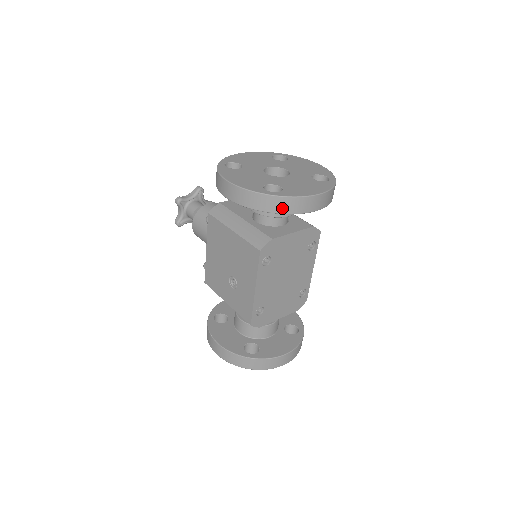
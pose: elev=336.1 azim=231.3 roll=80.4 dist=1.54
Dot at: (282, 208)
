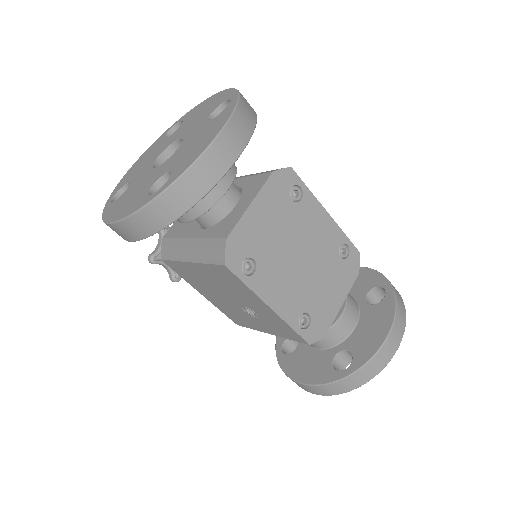
Dot at: (186, 199)
